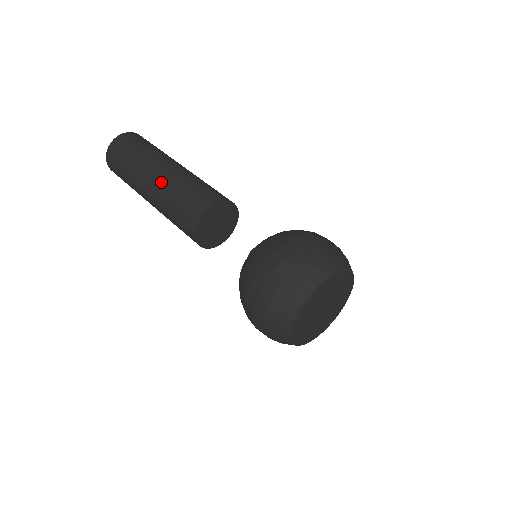
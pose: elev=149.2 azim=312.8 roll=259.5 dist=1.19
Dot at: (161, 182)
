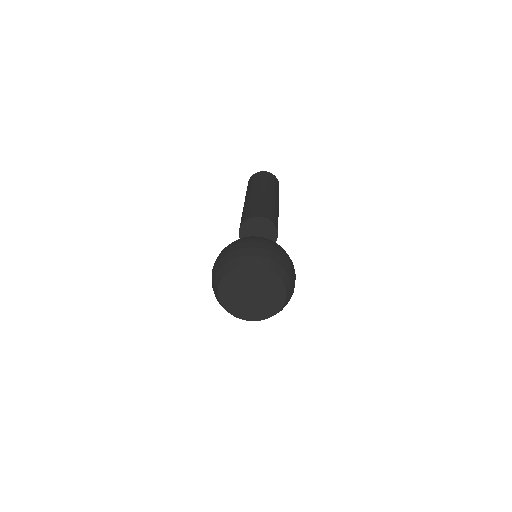
Dot at: (247, 201)
